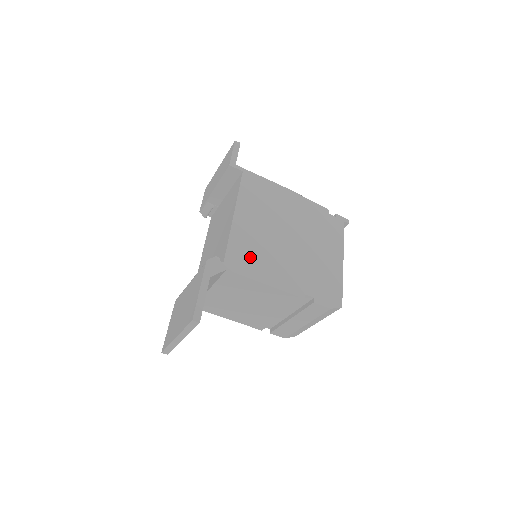
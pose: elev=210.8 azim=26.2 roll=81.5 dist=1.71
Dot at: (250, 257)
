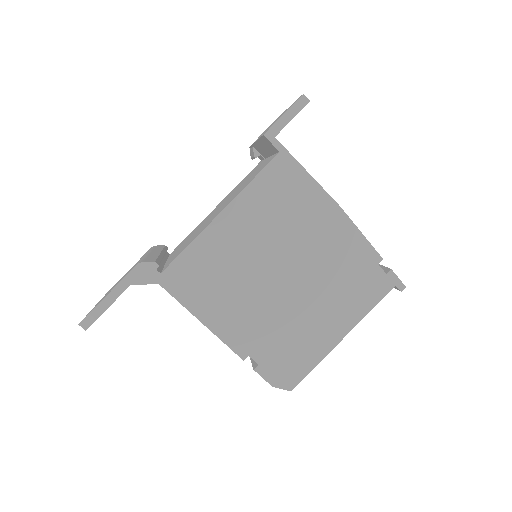
Dot at: (203, 280)
